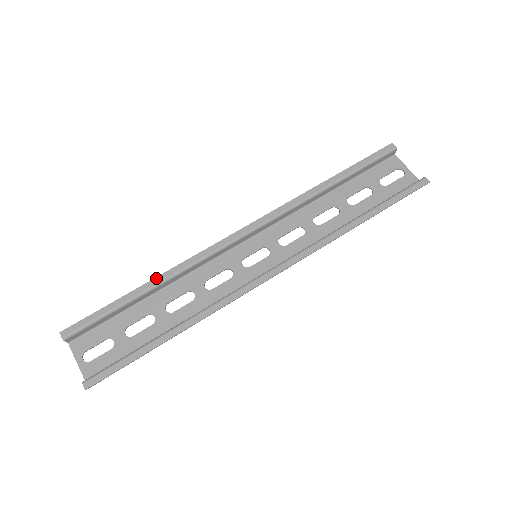
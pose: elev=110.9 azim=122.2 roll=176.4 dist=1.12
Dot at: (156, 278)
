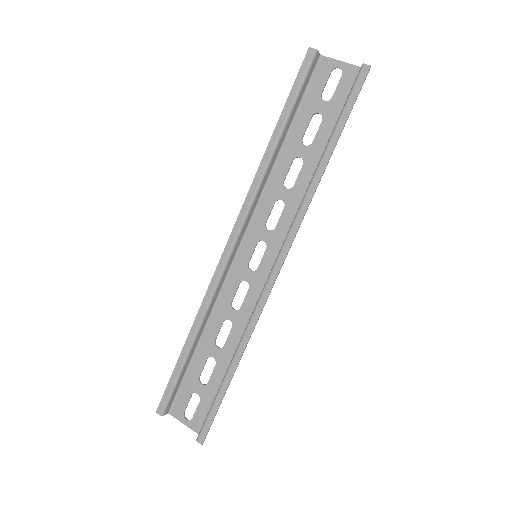
Dot at: (191, 329)
